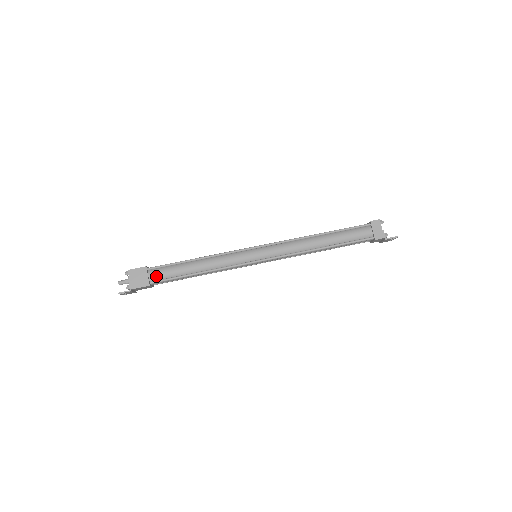
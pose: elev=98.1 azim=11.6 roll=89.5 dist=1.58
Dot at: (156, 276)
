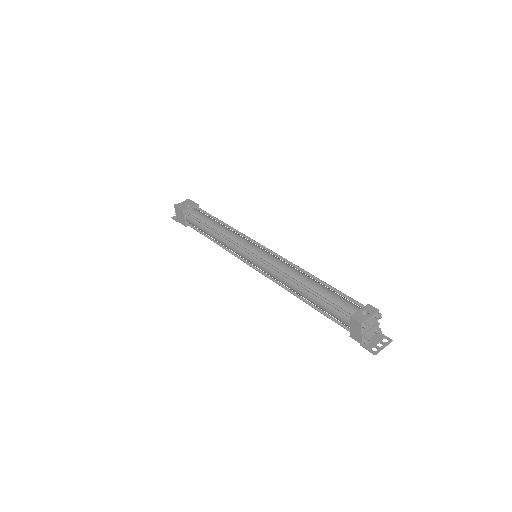
Dot at: (190, 222)
